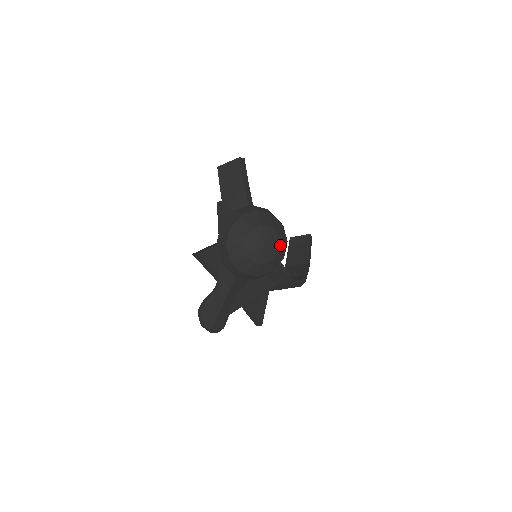
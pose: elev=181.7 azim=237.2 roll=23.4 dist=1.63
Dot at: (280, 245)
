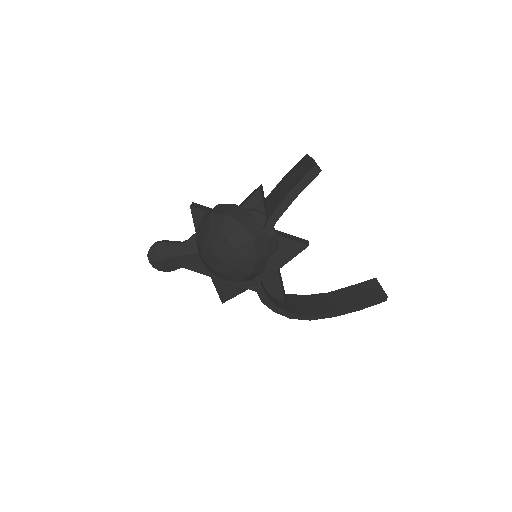
Dot at: (233, 269)
